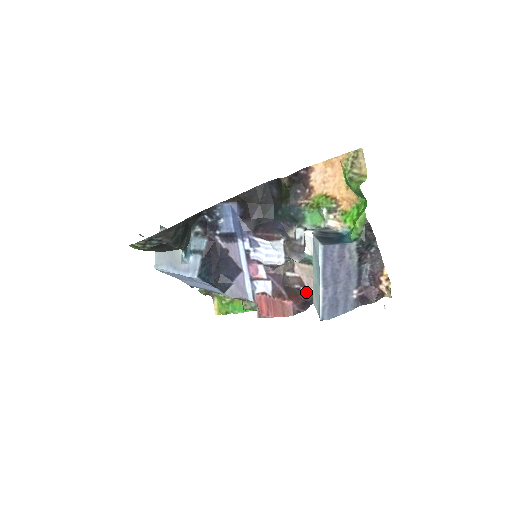
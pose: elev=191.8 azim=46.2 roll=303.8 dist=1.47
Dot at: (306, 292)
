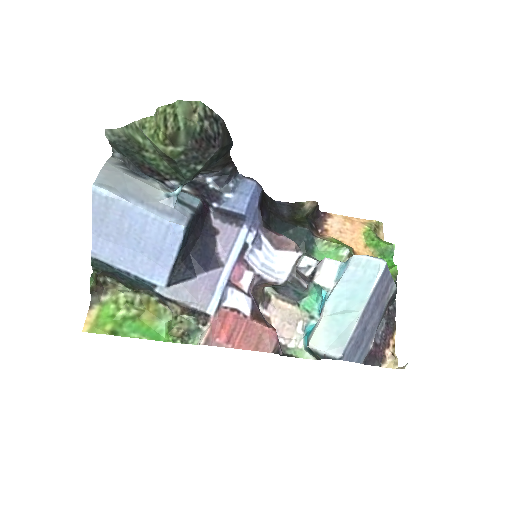
Dot at: occluded
